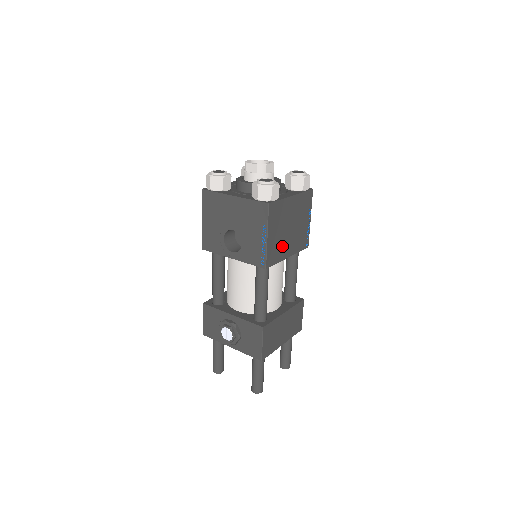
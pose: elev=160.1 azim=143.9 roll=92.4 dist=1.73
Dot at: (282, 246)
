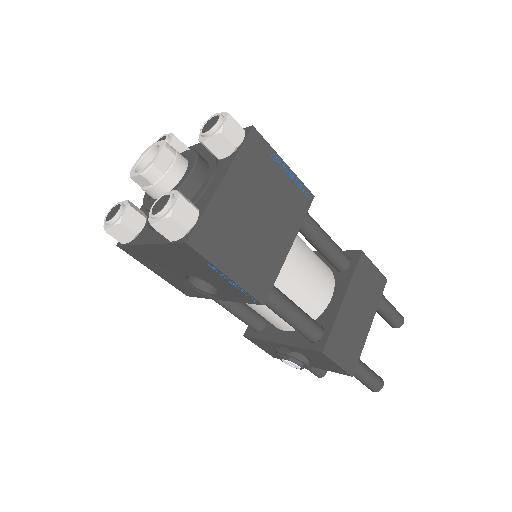
Dot at: (266, 251)
